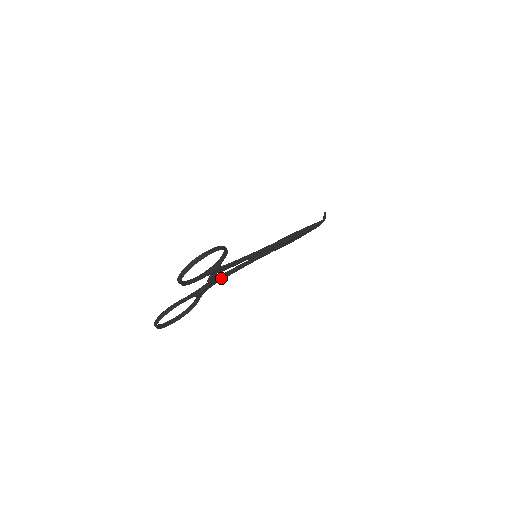
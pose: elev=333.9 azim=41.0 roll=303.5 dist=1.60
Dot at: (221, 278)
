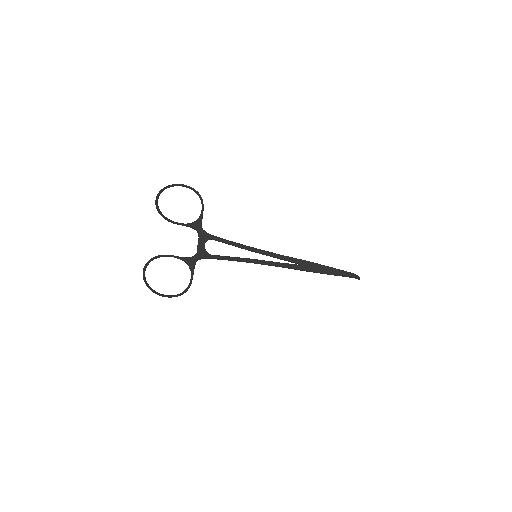
Dot at: (214, 255)
